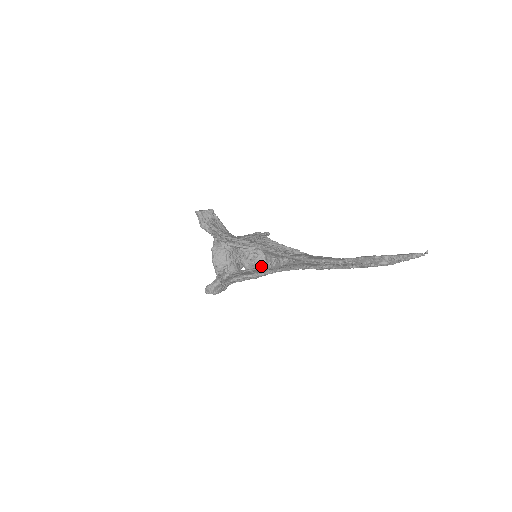
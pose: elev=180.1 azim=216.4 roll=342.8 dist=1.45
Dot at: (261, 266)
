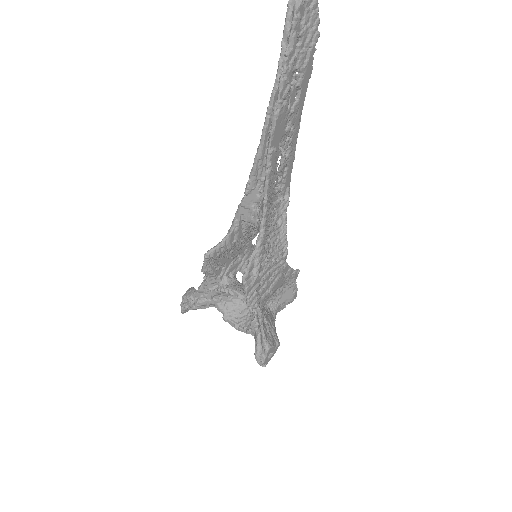
Dot at: occluded
